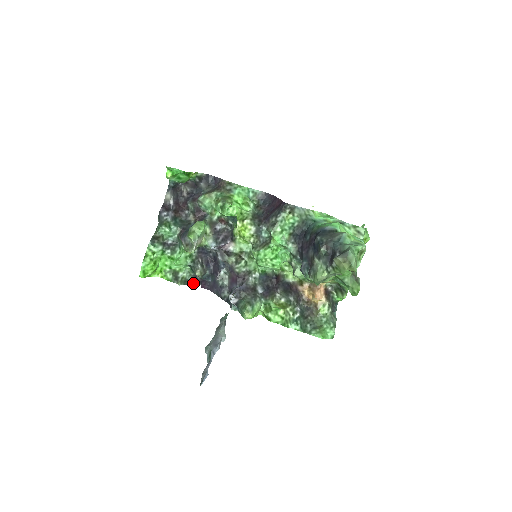
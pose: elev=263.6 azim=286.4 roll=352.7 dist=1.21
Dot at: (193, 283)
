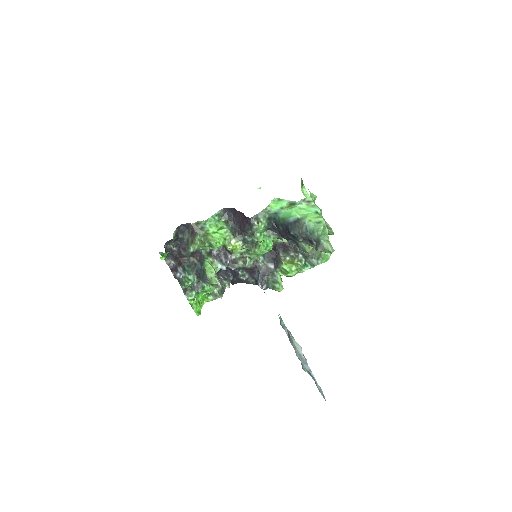
Dot at: (225, 287)
